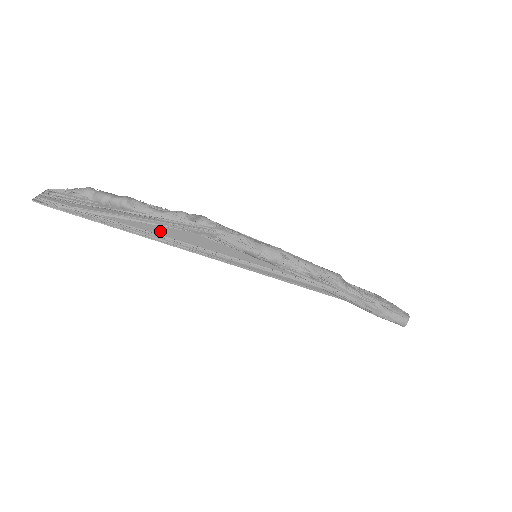
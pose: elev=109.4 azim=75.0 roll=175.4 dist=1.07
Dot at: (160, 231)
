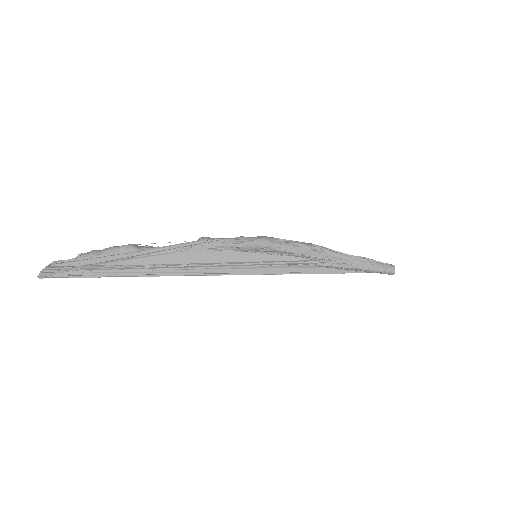
Dot at: (168, 260)
